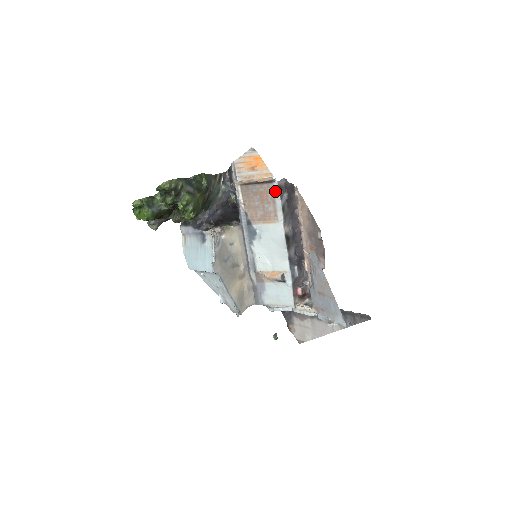
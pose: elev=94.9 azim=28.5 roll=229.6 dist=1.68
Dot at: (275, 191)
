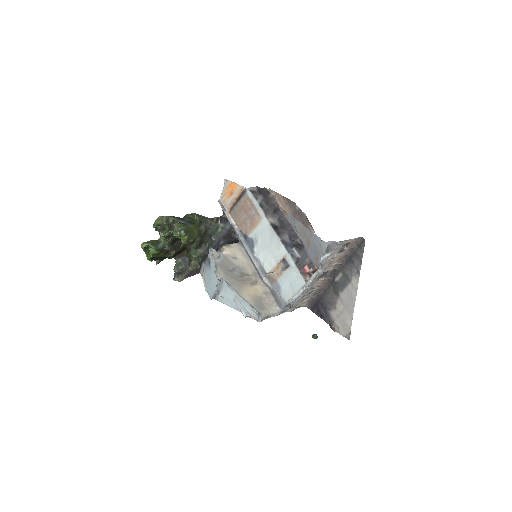
Dot at: (250, 196)
